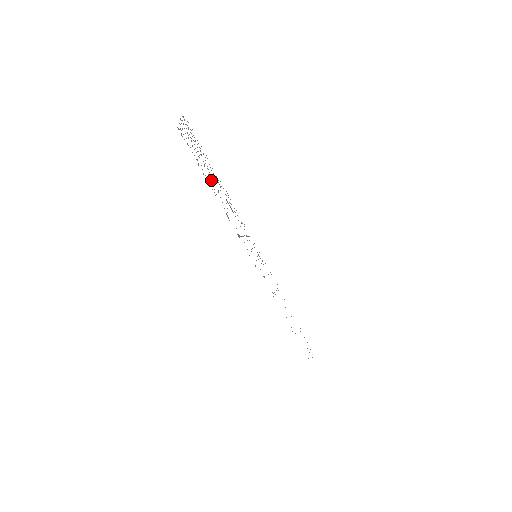
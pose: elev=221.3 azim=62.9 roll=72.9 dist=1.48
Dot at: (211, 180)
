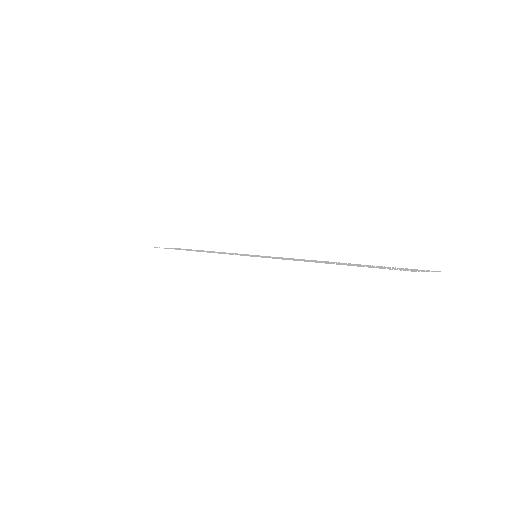
Dot at: occluded
